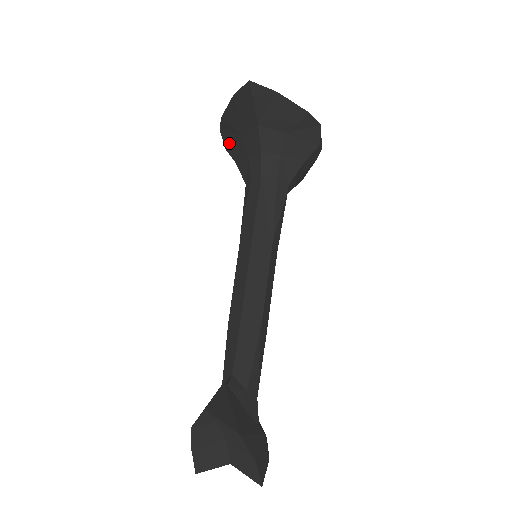
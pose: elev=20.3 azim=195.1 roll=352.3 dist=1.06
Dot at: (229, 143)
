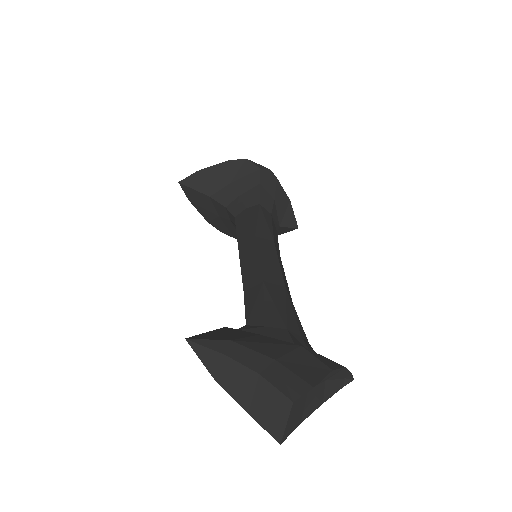
Dot at: (228, 231)
